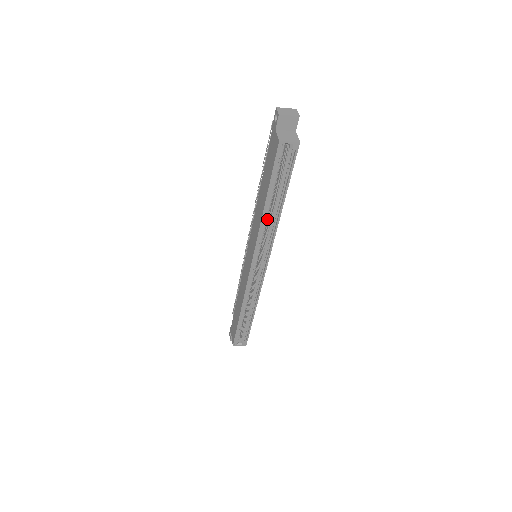
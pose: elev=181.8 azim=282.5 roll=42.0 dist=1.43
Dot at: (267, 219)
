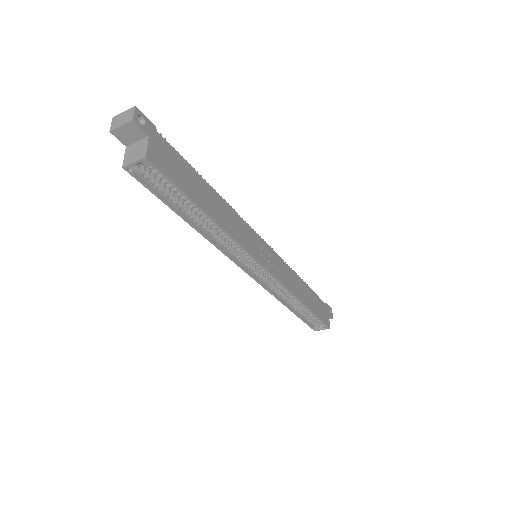
Dot at: (213, 232)
